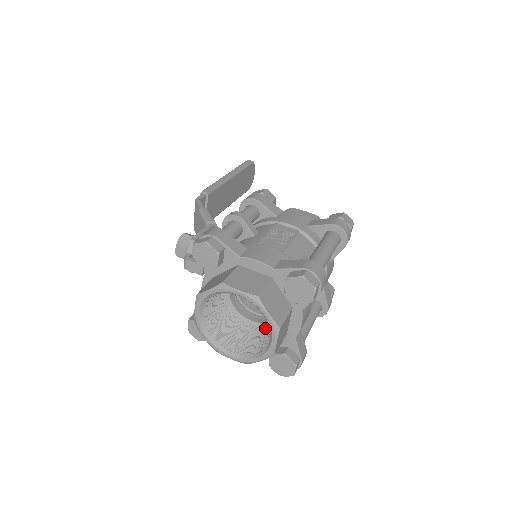
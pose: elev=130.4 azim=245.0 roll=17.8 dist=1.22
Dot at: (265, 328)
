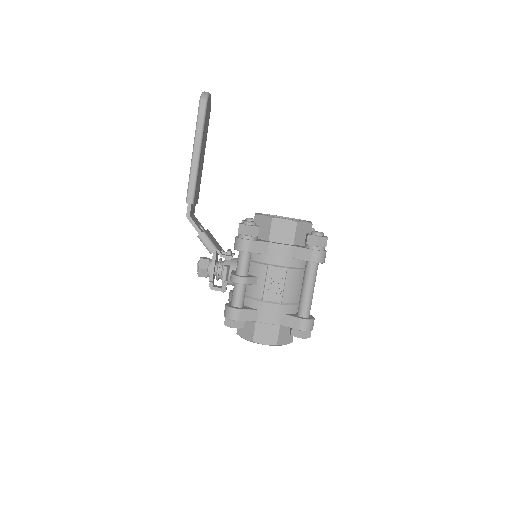
Dot at: occluded
